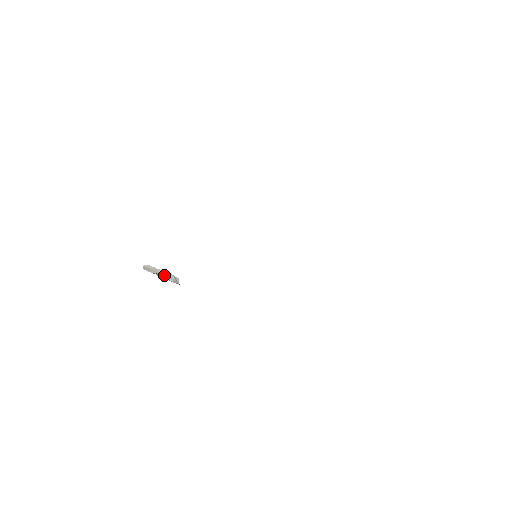
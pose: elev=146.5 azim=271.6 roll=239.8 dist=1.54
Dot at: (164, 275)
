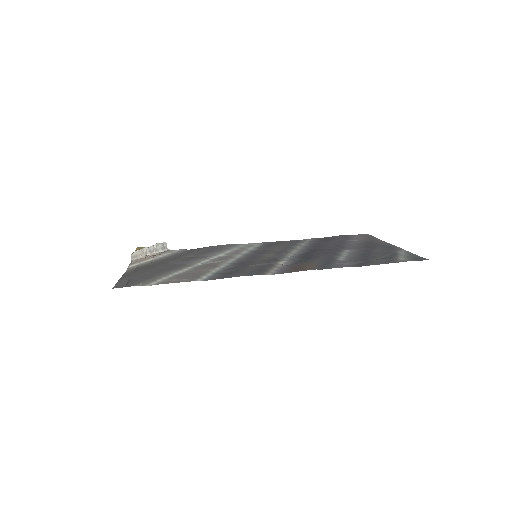
Dot at: (152, 250)
